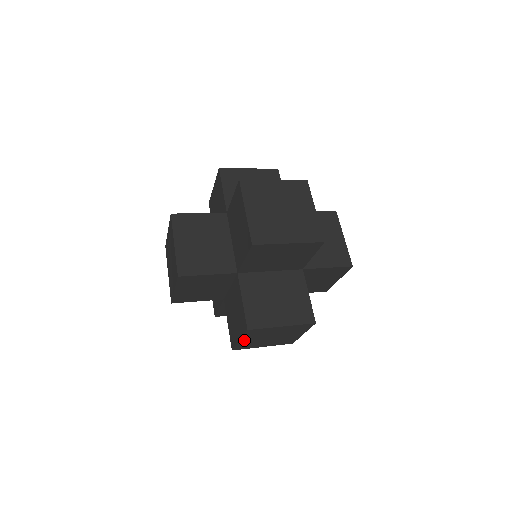
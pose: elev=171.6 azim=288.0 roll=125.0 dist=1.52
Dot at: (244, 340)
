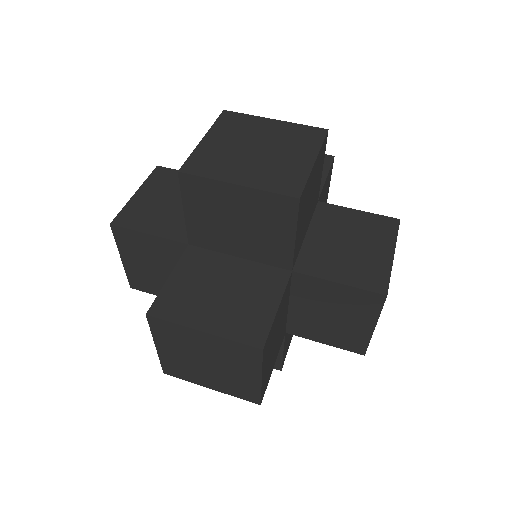
Dot at: occluded
